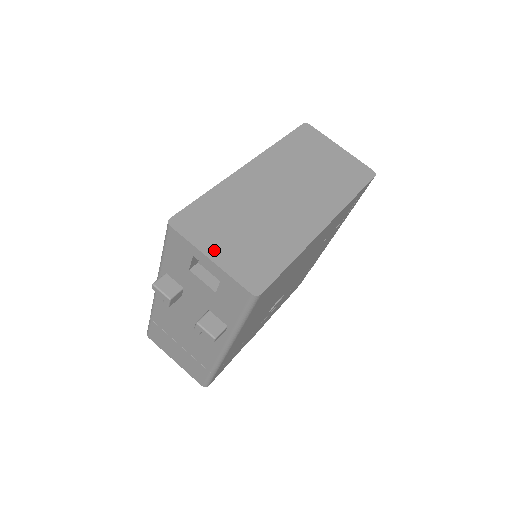
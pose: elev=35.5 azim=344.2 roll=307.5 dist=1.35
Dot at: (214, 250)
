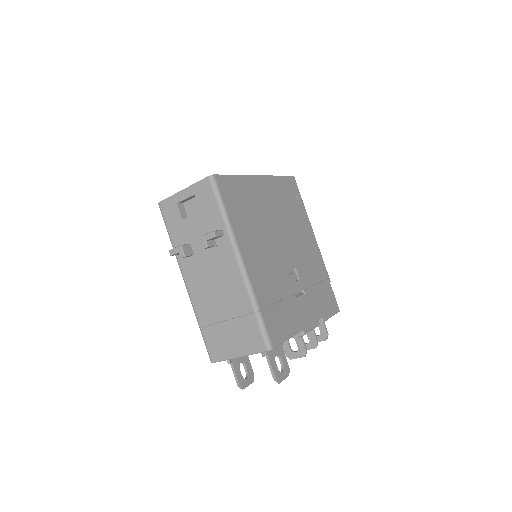
Dot at: occluded
